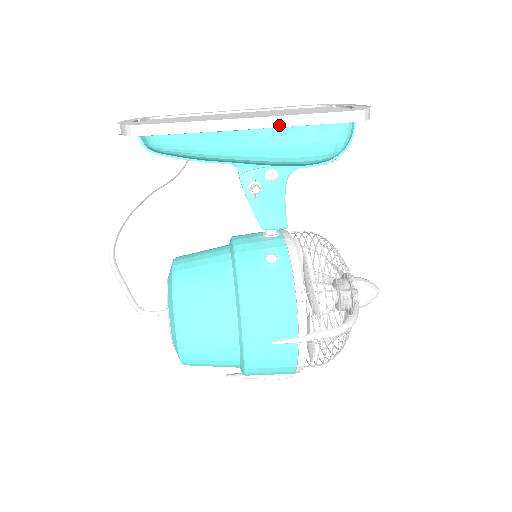
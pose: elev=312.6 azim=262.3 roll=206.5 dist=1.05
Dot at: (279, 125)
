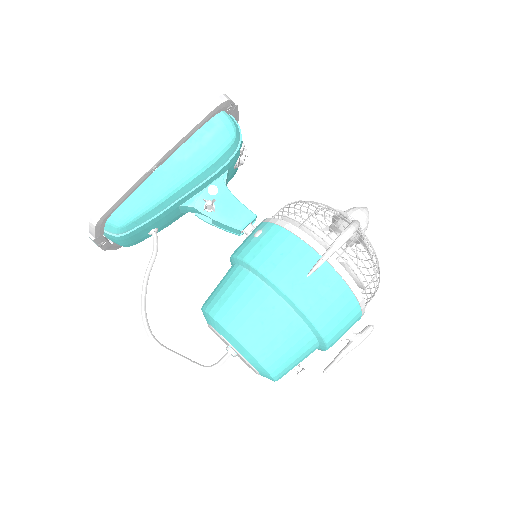
Dot at: (178, 140)
